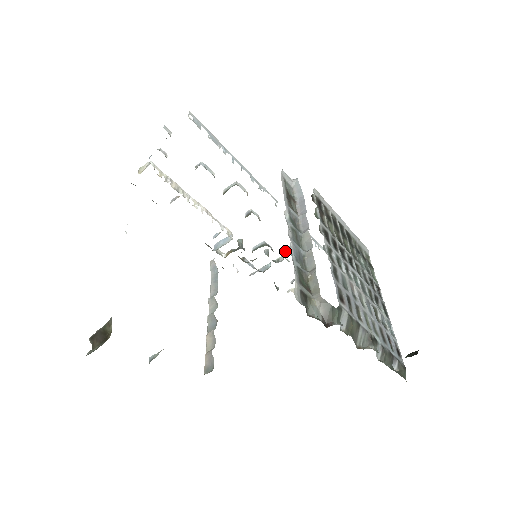
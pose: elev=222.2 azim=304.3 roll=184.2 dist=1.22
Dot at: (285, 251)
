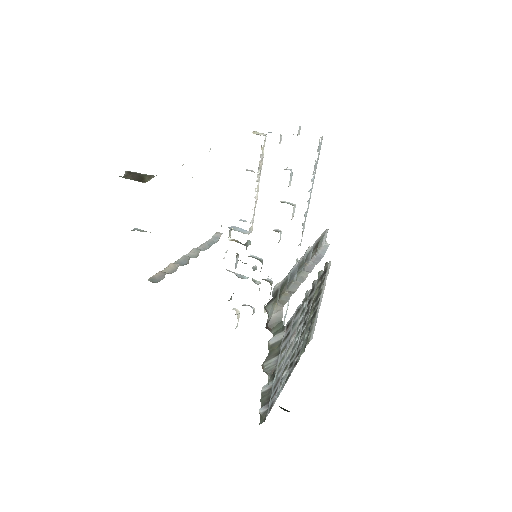
Dot at: (267, 280)
